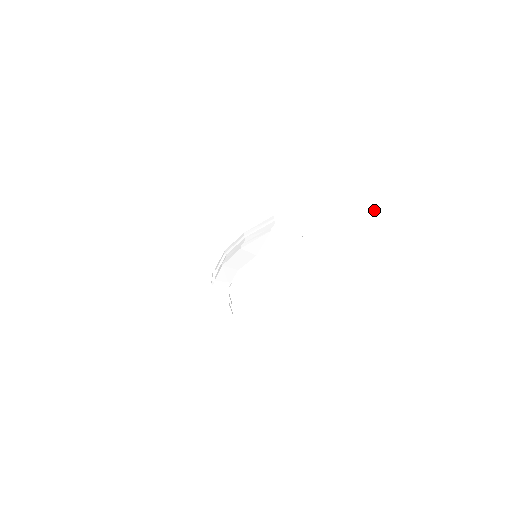
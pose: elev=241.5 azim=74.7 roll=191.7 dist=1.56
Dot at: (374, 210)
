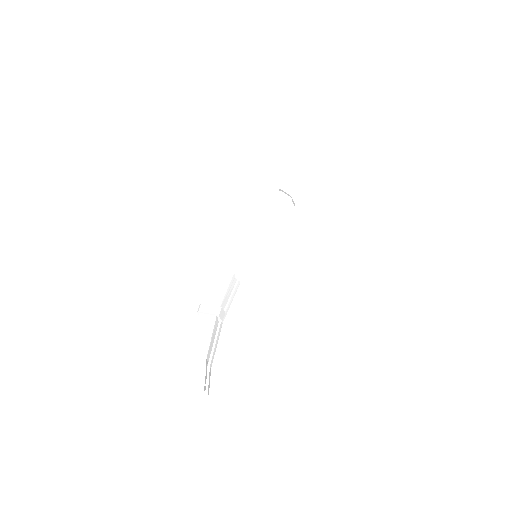
Dot at: (351, 162)
